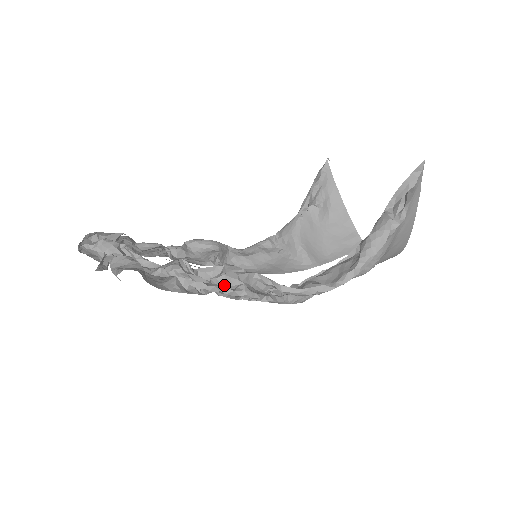
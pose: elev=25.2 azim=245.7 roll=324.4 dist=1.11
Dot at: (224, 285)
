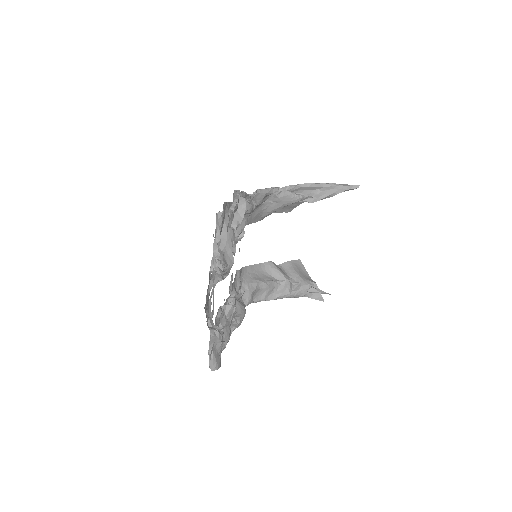
Dot at: (231, 324)
